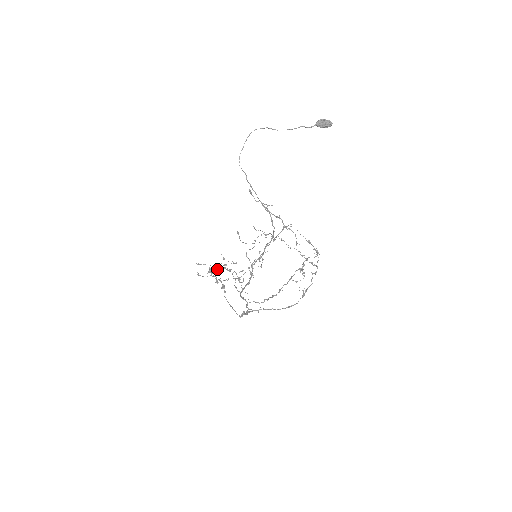
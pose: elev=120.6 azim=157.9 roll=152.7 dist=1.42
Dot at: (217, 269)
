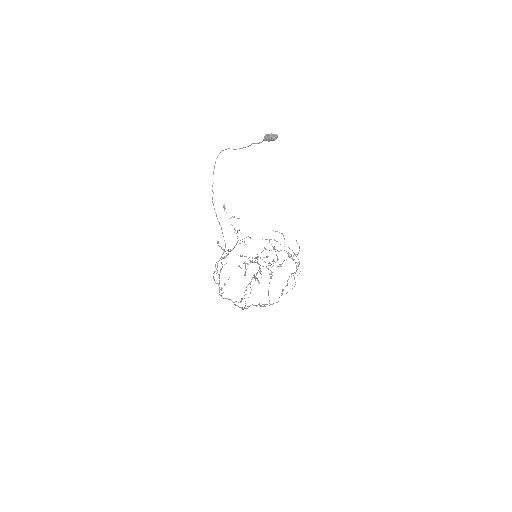
Dot at: (250, 262)
